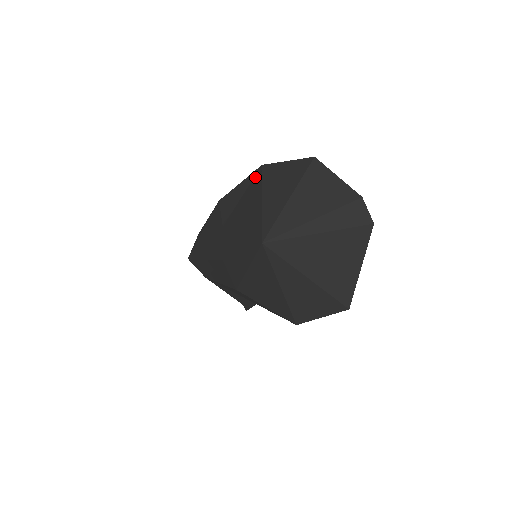
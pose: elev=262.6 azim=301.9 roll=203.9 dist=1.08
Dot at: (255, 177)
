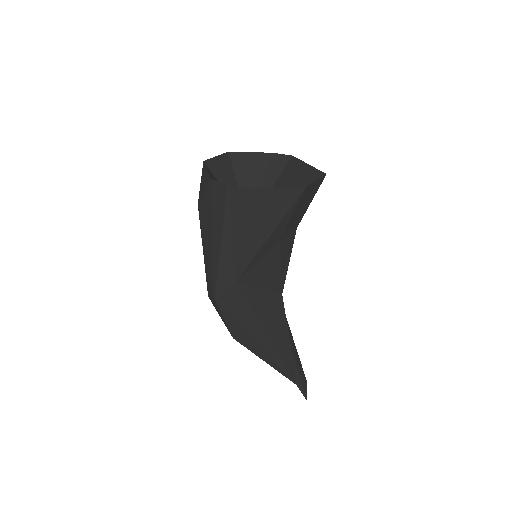
Dot at: (205, 165)
